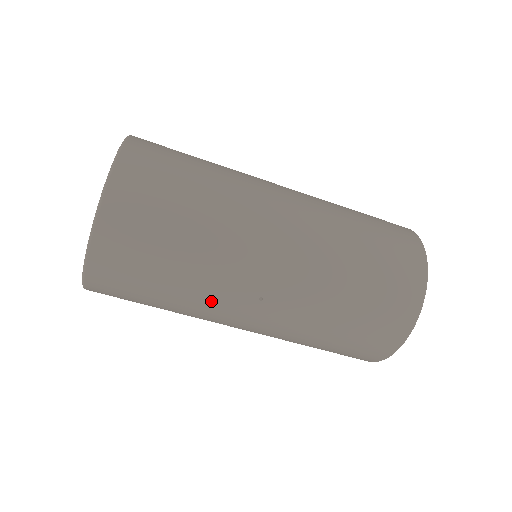
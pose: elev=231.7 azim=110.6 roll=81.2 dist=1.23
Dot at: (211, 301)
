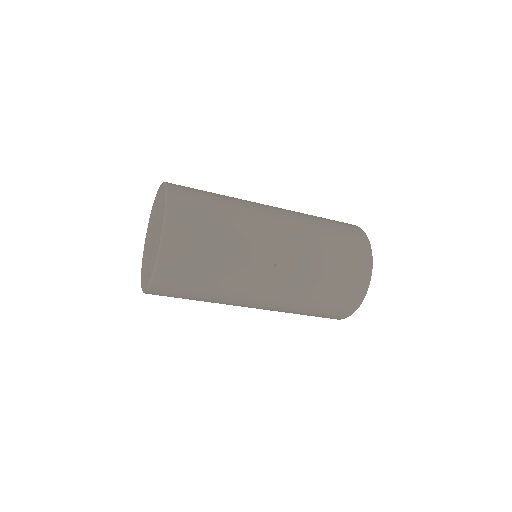
Dot at: (243, 273)
